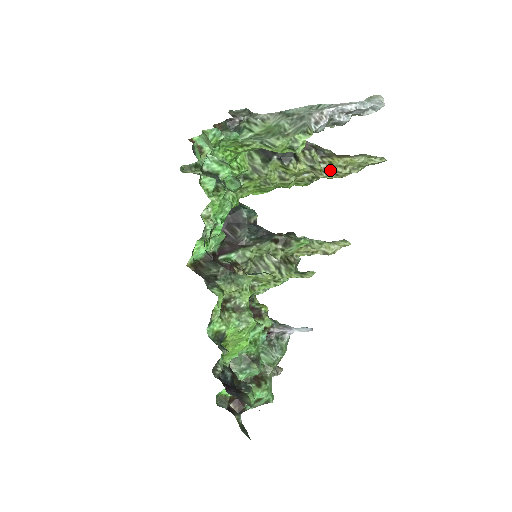
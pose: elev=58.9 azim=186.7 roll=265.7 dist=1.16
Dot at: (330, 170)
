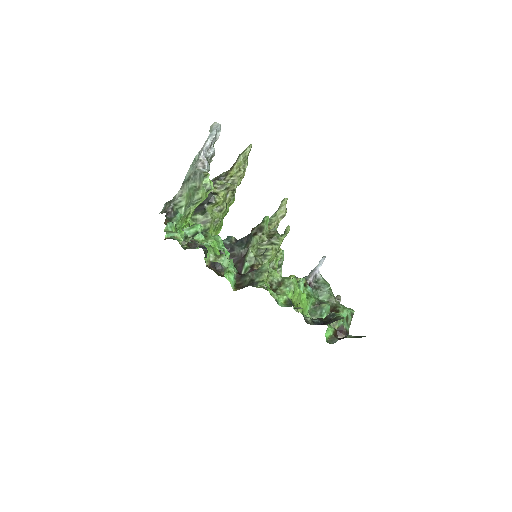
Dot at: (235, 180)
